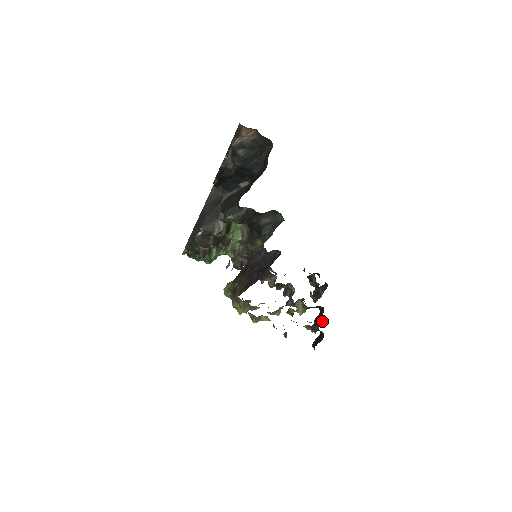
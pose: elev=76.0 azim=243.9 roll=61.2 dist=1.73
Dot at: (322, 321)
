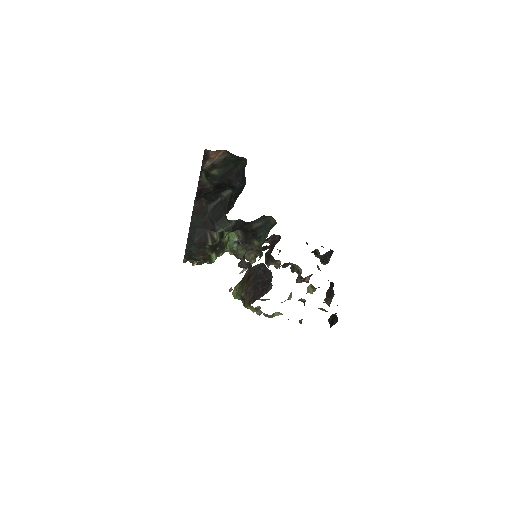
Dot at: occluded
